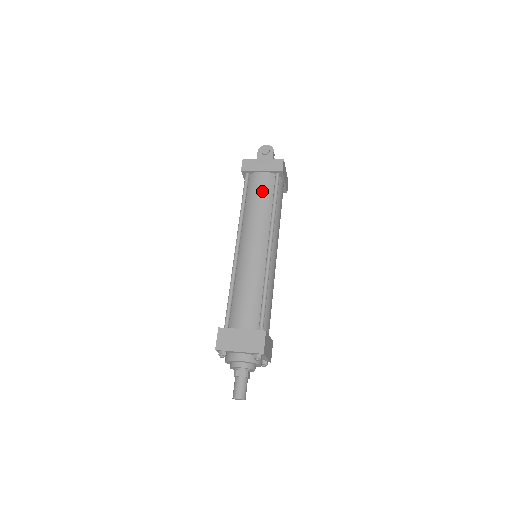
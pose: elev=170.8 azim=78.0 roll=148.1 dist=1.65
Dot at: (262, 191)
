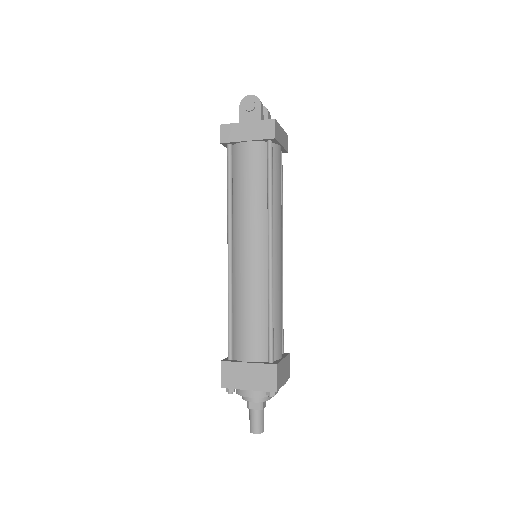
Dot at: (251, 172)
